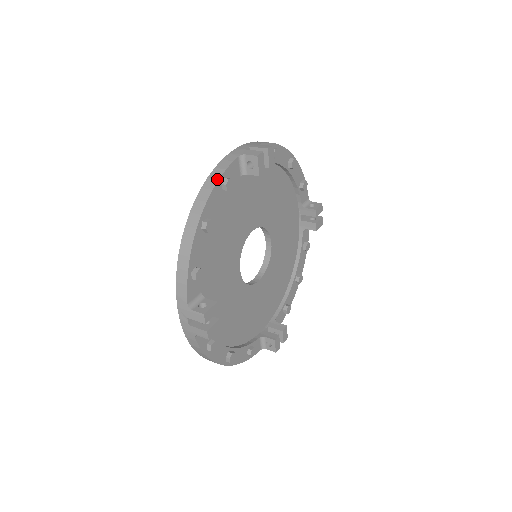
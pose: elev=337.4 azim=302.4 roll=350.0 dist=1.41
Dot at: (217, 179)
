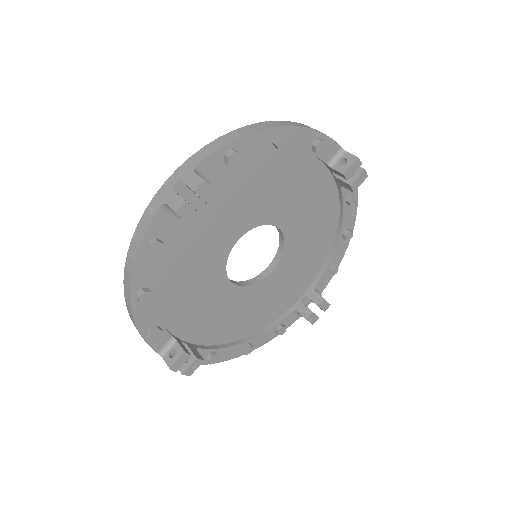
Dot at: (137, 247)
